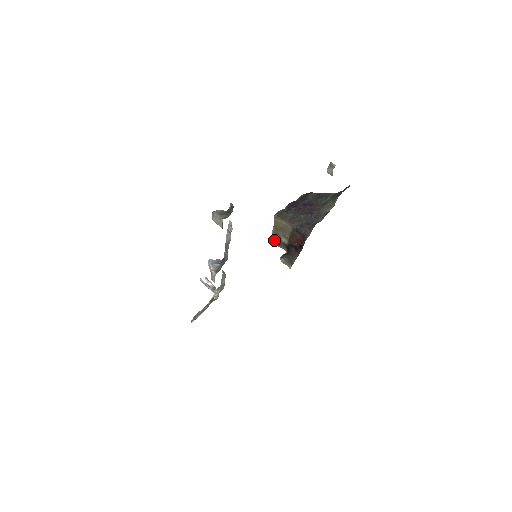
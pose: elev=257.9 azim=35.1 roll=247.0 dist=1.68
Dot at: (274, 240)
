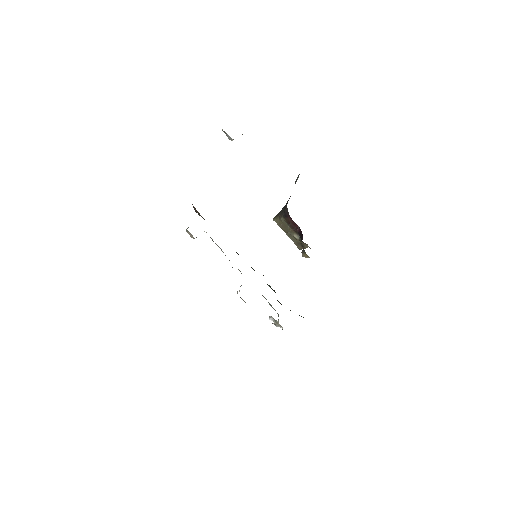
Dot at: (298, 245)
